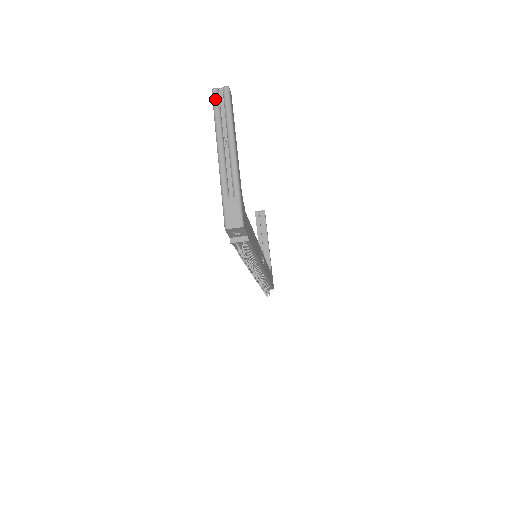
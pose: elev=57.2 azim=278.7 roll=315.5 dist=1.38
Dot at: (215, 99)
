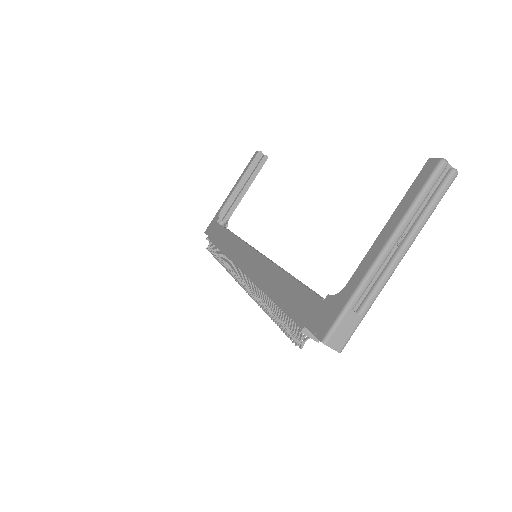
Dot at: (436, 177)
